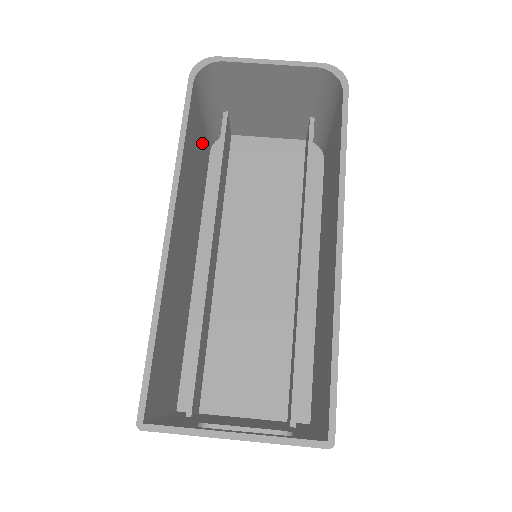
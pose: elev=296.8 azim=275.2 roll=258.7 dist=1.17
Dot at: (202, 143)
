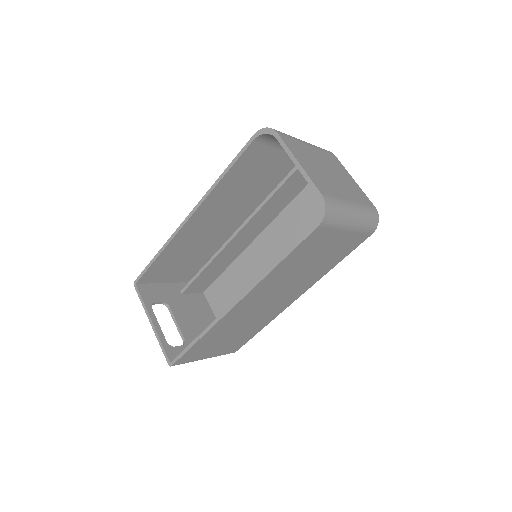
Dot at: (282, 162)
